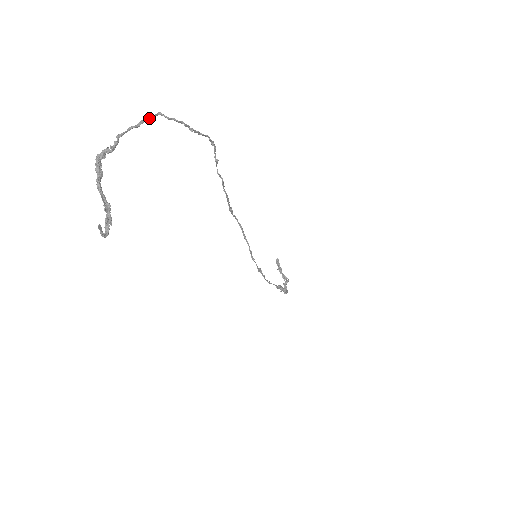
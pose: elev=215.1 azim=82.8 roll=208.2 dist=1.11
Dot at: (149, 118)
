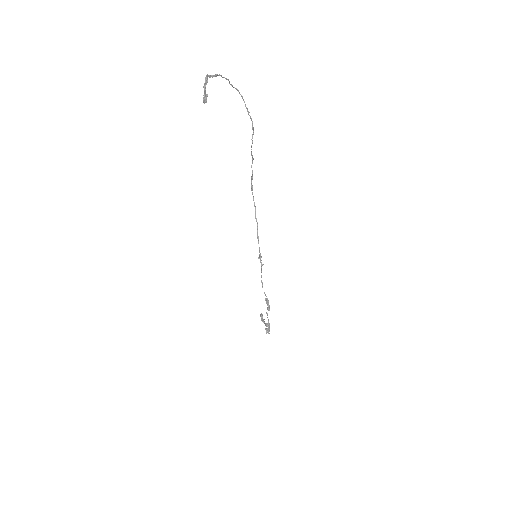
Dot at: occluded
